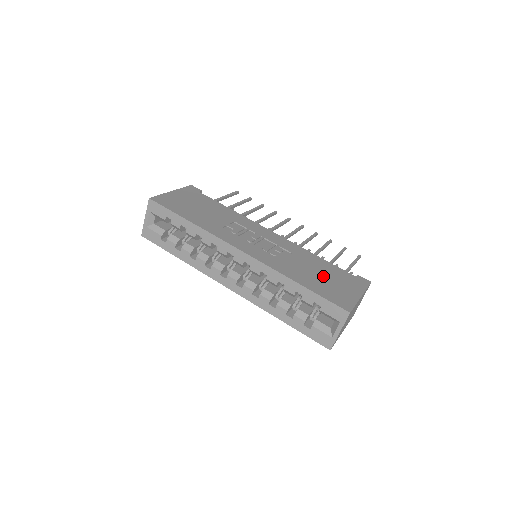
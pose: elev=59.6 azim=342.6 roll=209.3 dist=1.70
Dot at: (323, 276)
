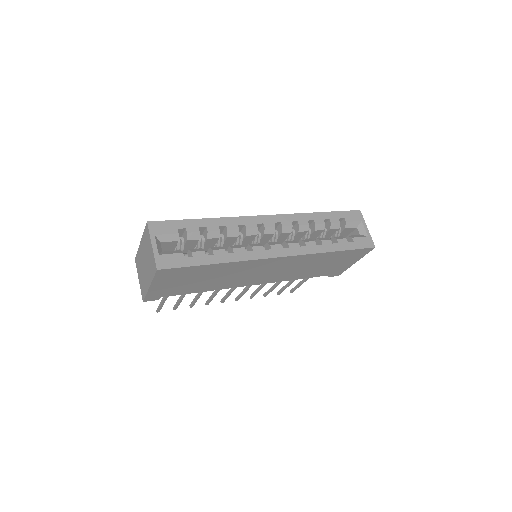
Dot at: occluded
